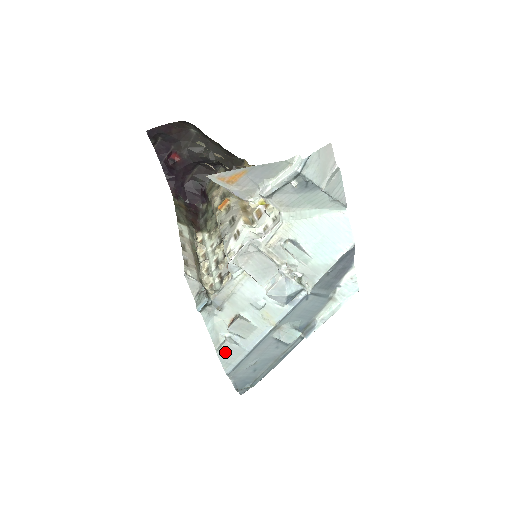
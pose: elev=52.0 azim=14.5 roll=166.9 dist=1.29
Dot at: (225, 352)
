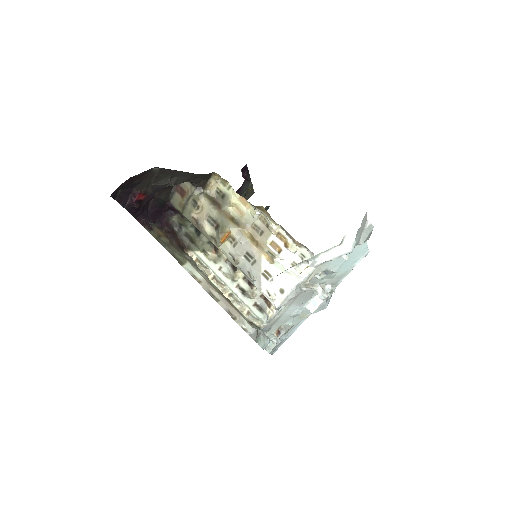
Dot at: (274, 348)
